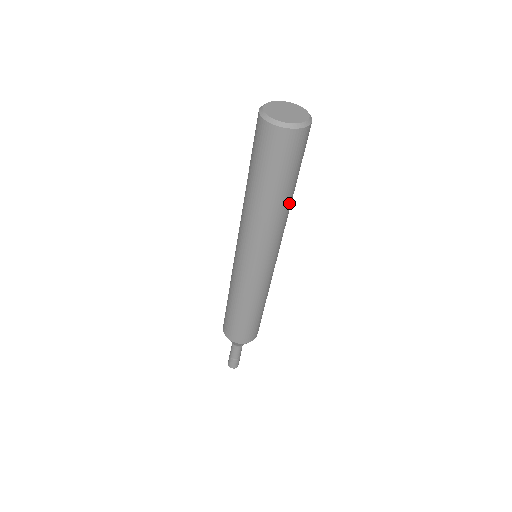
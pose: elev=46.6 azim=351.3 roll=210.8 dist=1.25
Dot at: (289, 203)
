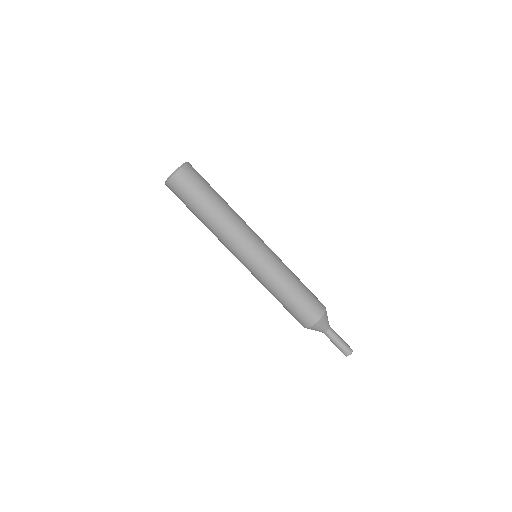
Dot at: (220, 212)
